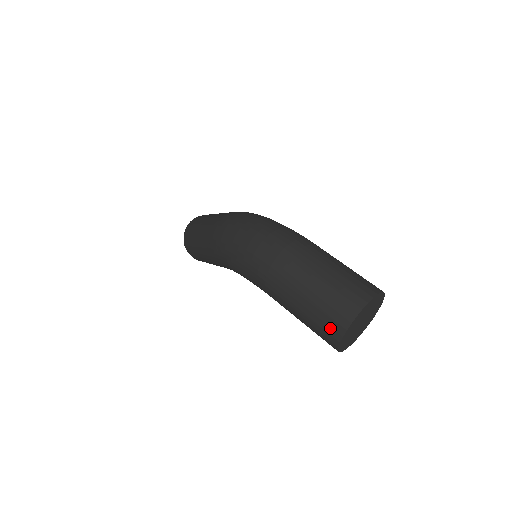
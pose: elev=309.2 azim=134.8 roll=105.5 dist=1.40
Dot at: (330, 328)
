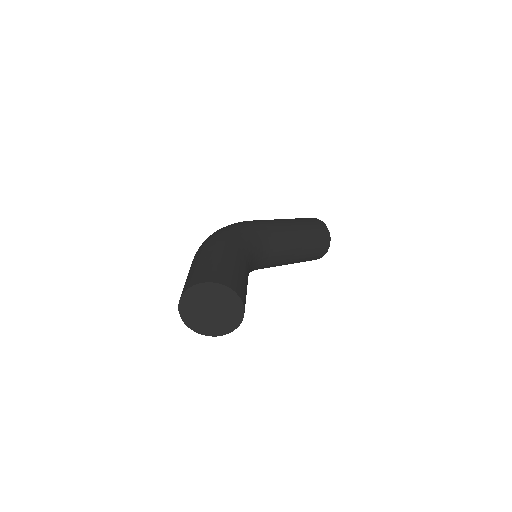
Dot at: occluded
